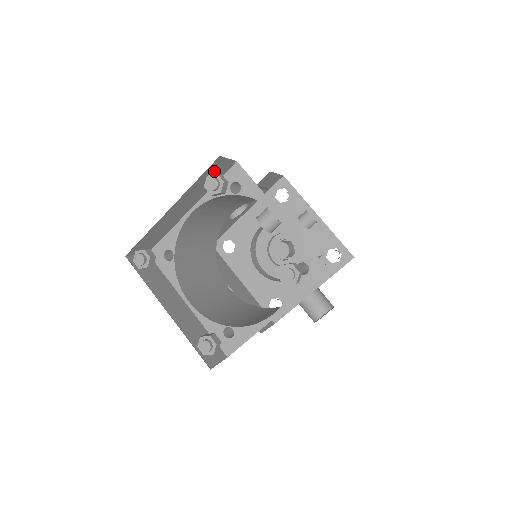
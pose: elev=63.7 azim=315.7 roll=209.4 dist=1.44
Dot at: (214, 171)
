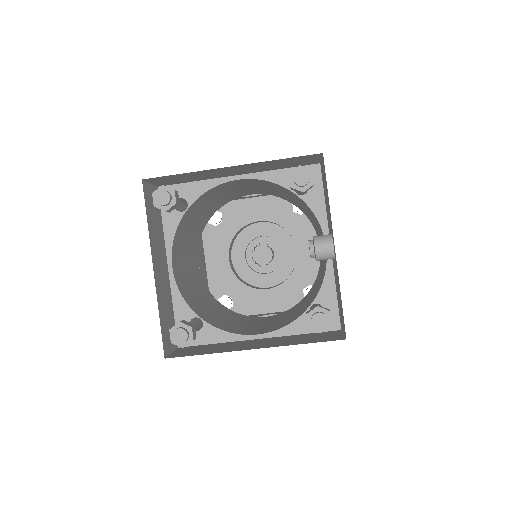
Dot at: (299, 160)
